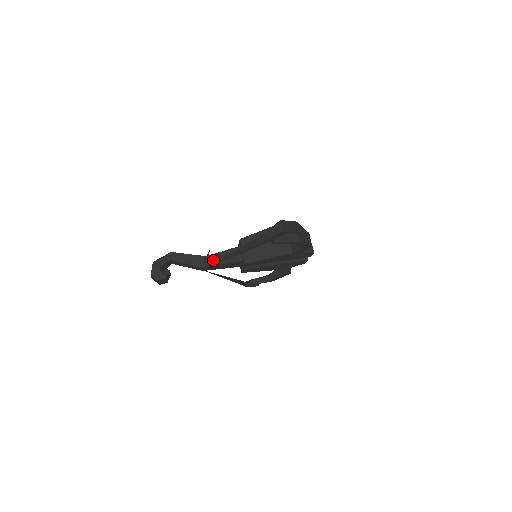
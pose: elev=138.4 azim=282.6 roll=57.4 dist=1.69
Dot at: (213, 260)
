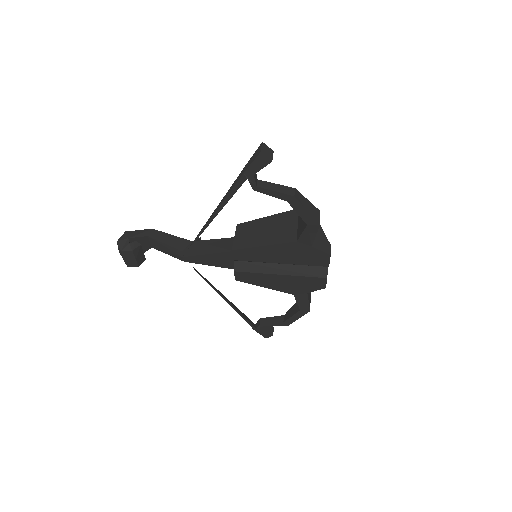
Dot at: (198, 246)
